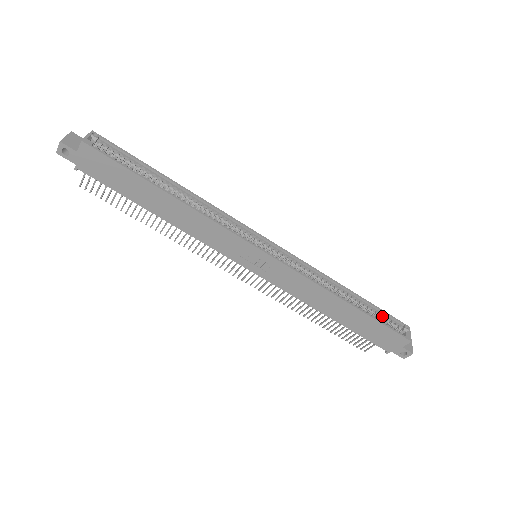
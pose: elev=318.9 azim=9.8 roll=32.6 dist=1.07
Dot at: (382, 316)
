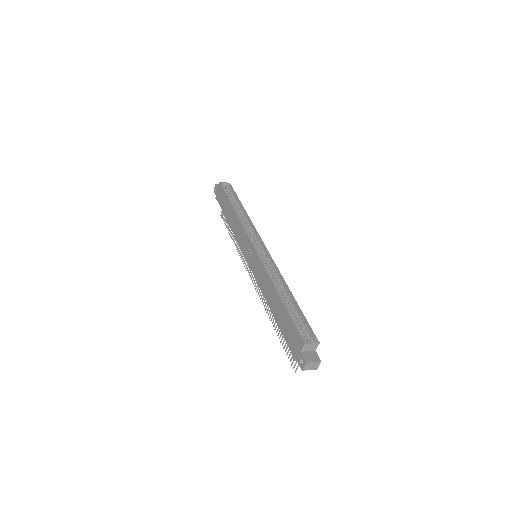
Dot at: (302, 322)
